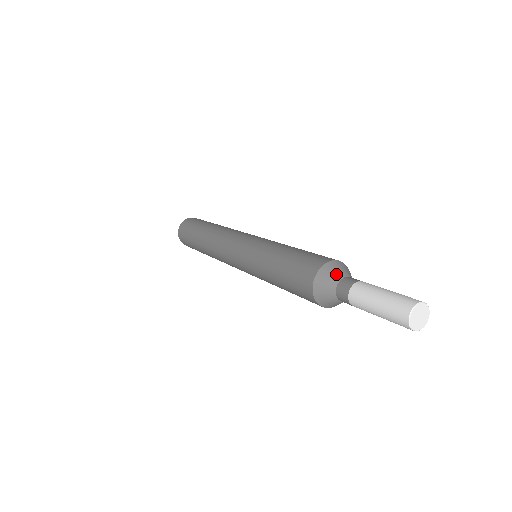
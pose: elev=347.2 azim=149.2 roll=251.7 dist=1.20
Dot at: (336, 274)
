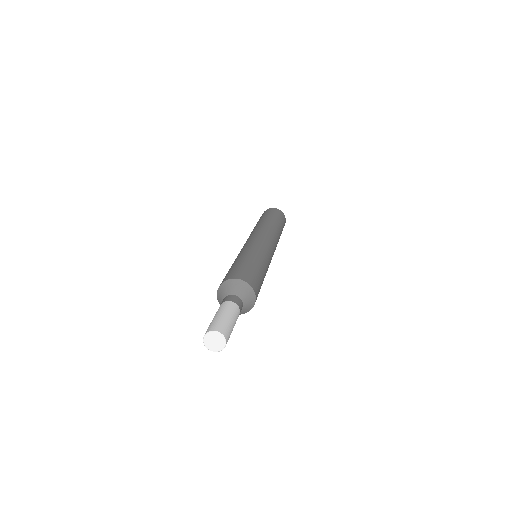
Dot at: (225, 292)
